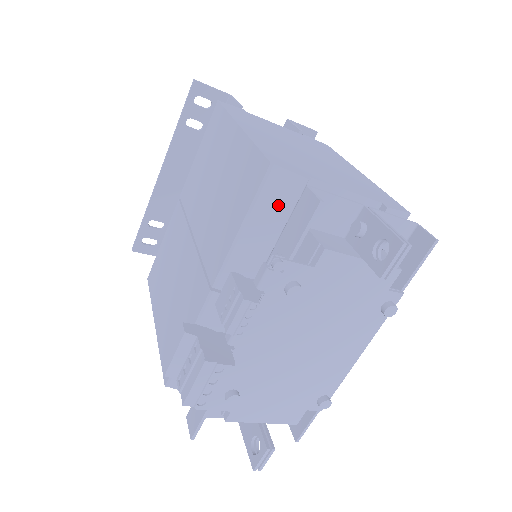
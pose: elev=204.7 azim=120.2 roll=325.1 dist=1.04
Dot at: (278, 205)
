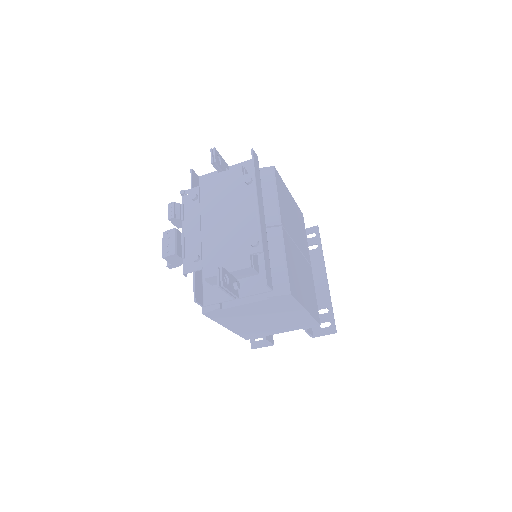
Dot at: occluded
